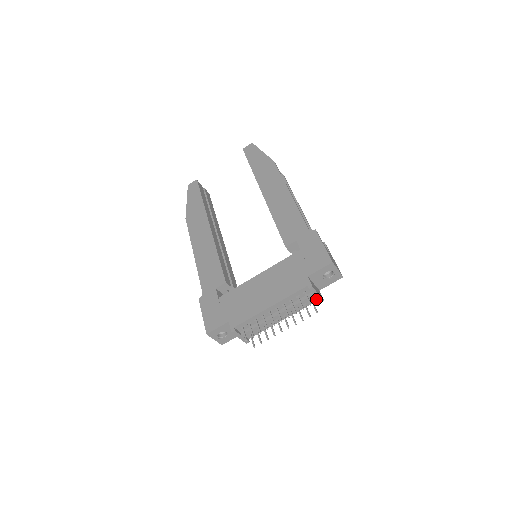
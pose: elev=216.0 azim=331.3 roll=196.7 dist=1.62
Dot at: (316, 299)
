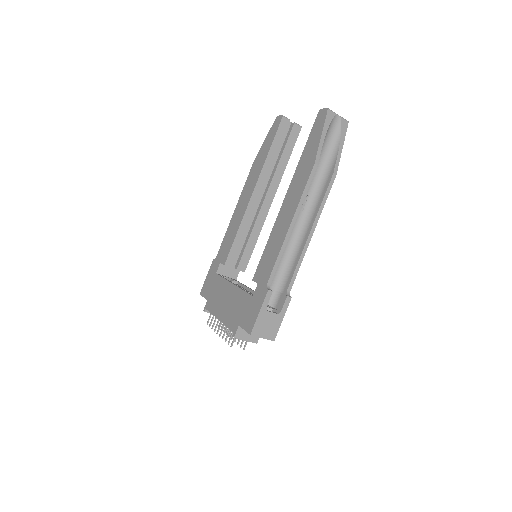
Dot at: occluded
